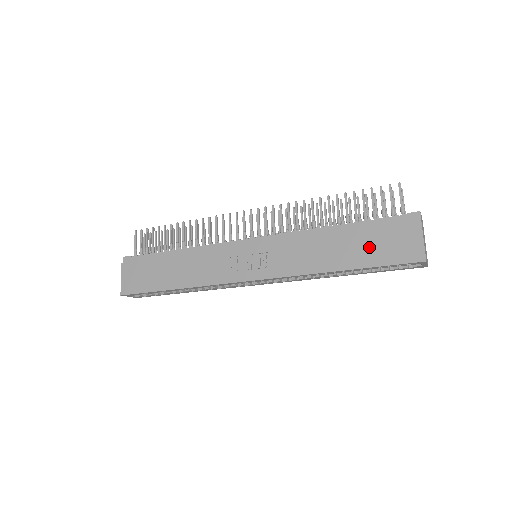
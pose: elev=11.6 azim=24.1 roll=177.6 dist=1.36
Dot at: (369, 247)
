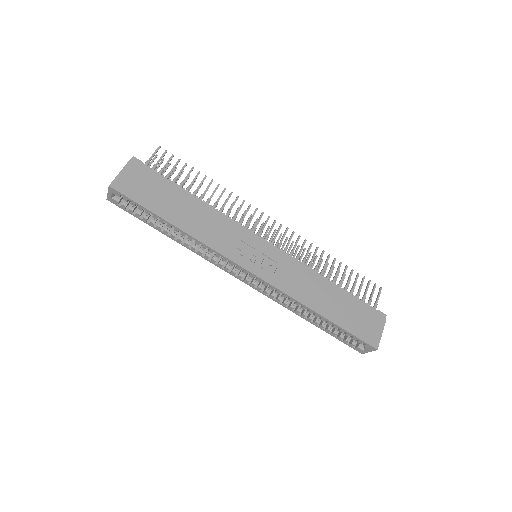
Dot at: (348, 314)
